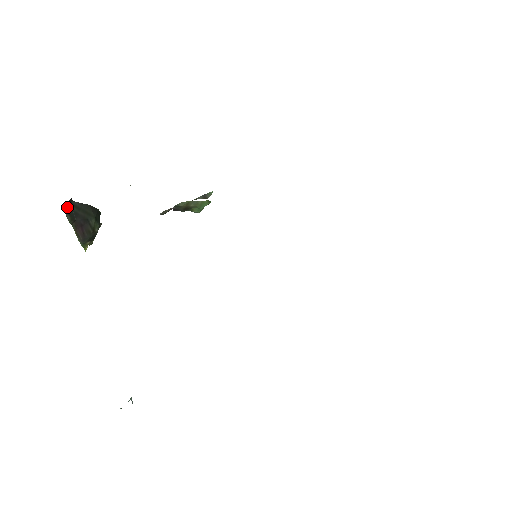
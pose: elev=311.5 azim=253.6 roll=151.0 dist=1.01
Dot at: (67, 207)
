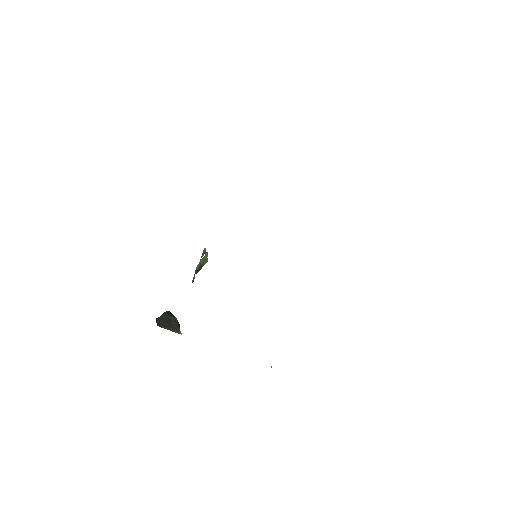
Dot at: (158, 324)
